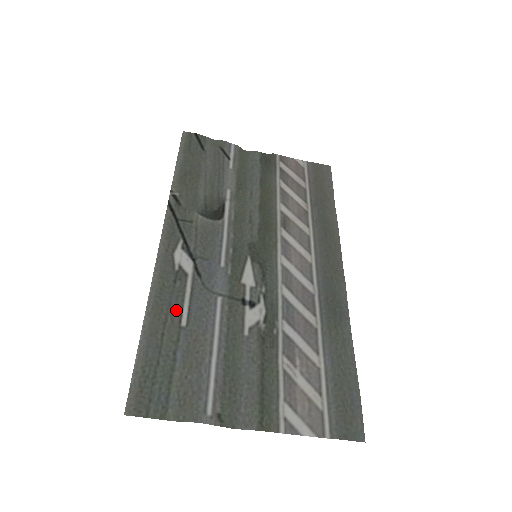
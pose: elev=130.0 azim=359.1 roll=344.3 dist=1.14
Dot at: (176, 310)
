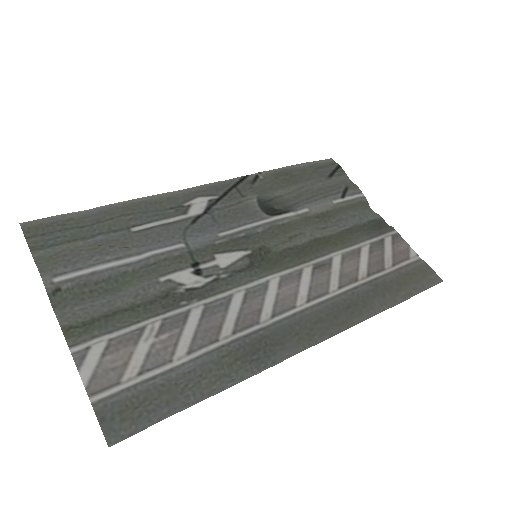
Dot at: (143, 219)
